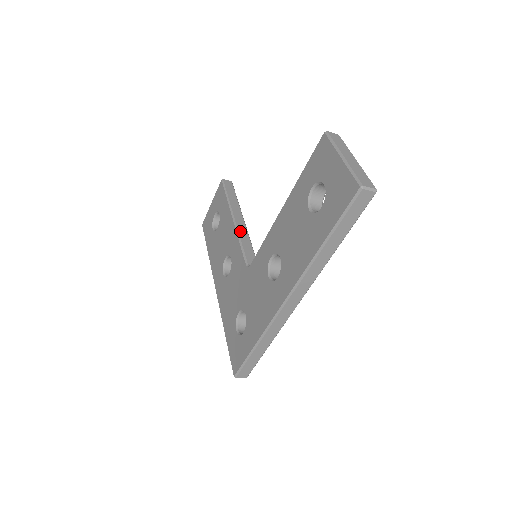
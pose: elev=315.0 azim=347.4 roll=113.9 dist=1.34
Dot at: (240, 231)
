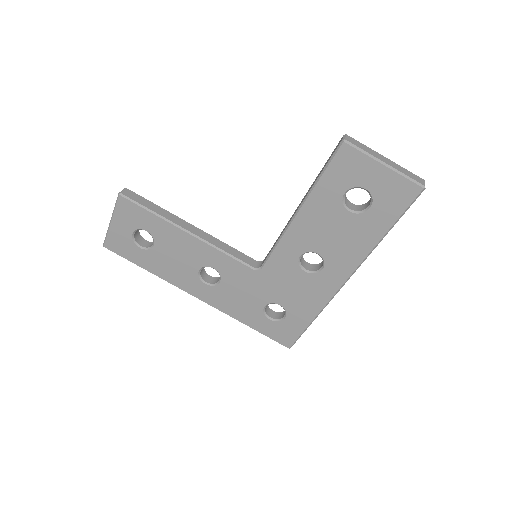
Dot at: (209, 241)
